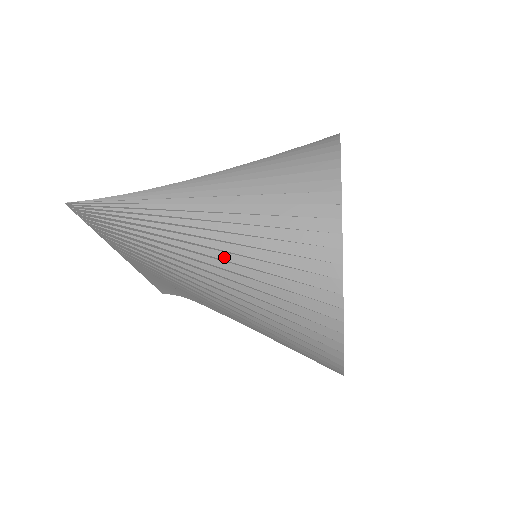
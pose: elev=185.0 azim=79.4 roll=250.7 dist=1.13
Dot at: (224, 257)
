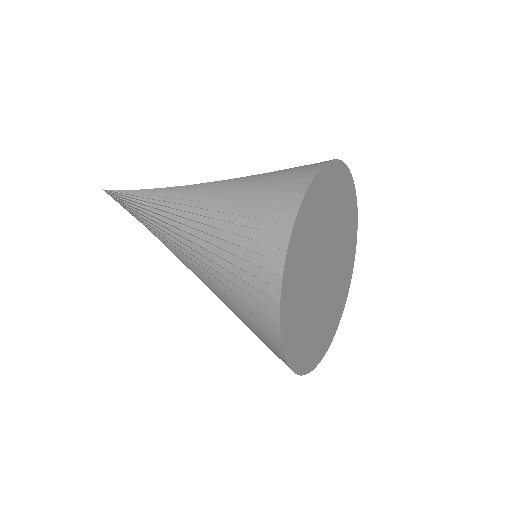
Dot at: (203, 252)
